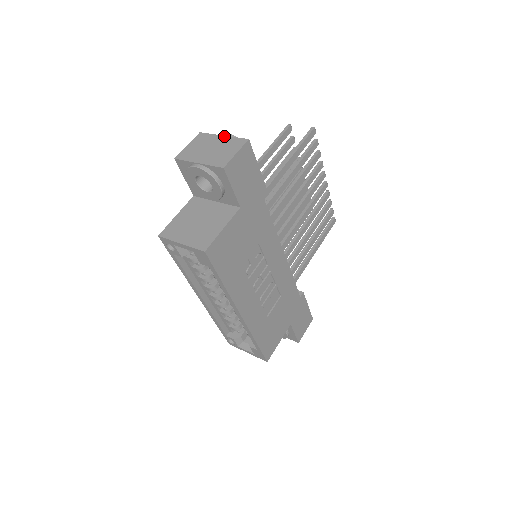
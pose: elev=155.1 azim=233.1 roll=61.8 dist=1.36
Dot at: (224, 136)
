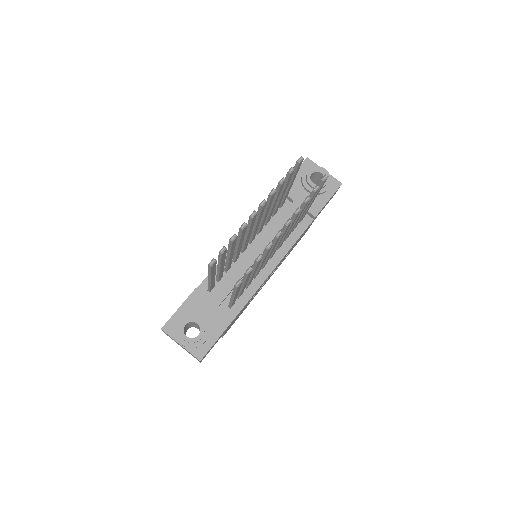
Dot at: occluded
